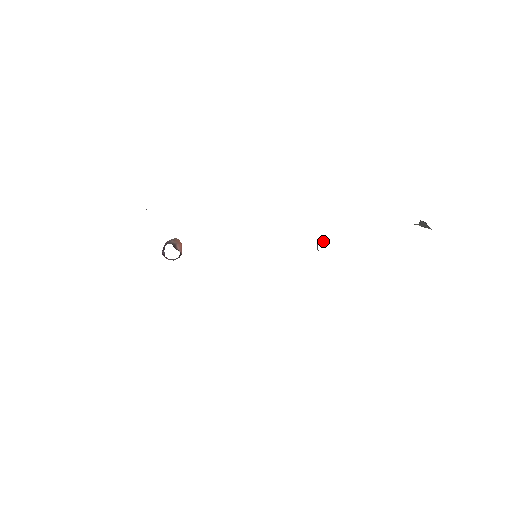
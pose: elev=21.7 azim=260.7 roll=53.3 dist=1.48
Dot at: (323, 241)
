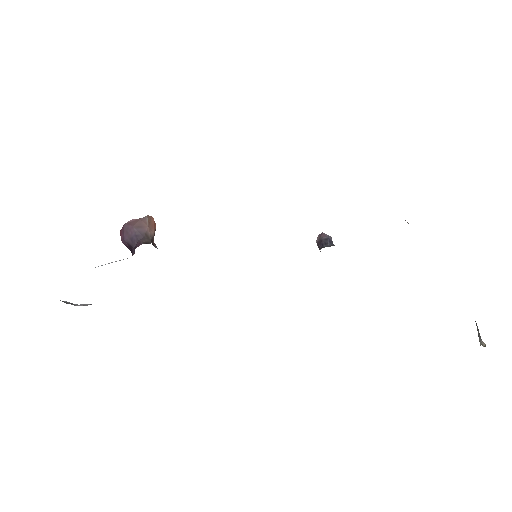
Dot at: (329, 237)
